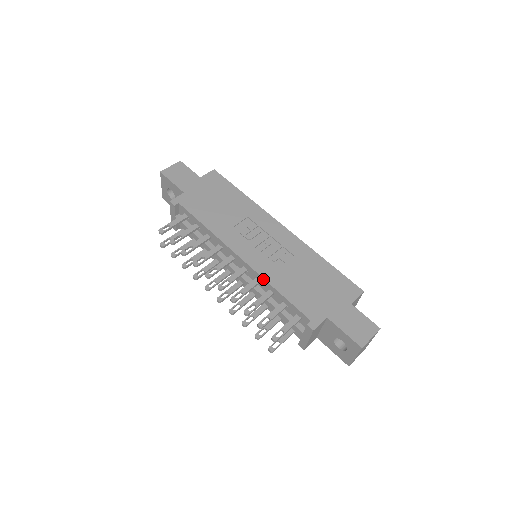
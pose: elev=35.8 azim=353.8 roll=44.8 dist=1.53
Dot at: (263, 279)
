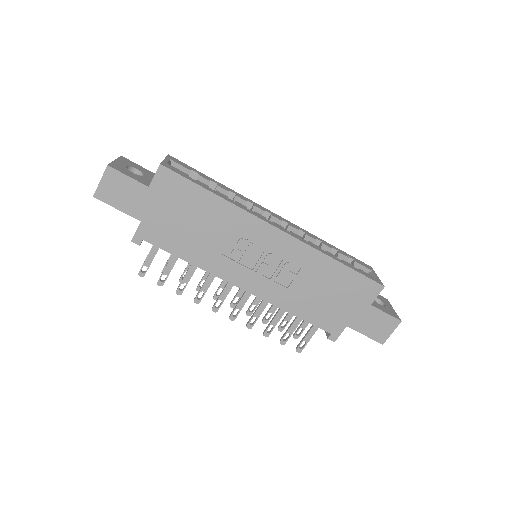
Dot at: (274, 305)
